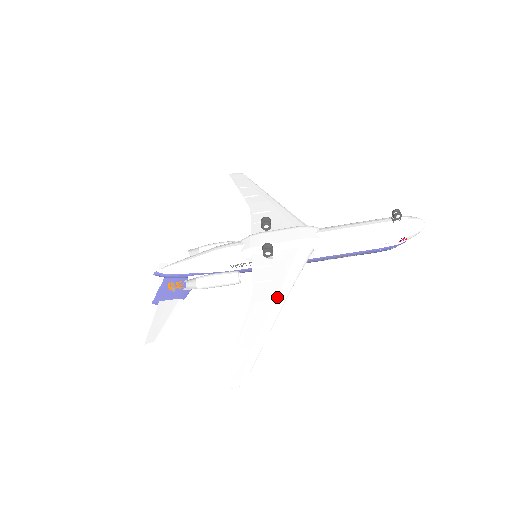
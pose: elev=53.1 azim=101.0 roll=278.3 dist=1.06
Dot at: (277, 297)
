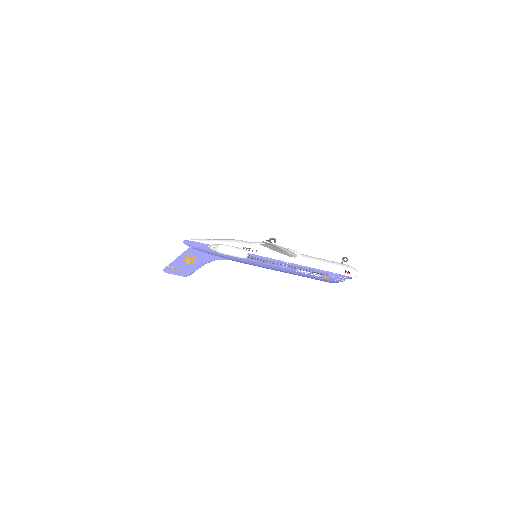
Dot at: occluded
